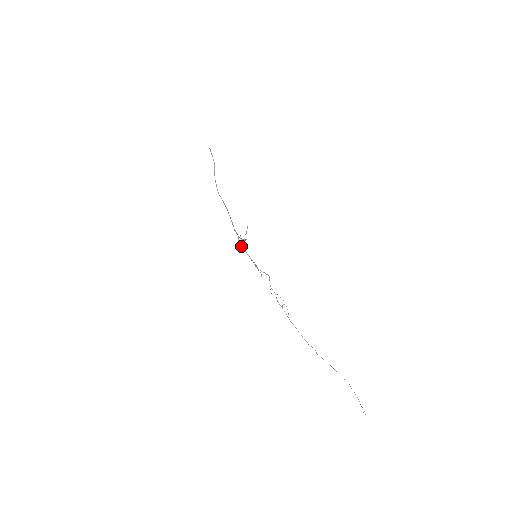
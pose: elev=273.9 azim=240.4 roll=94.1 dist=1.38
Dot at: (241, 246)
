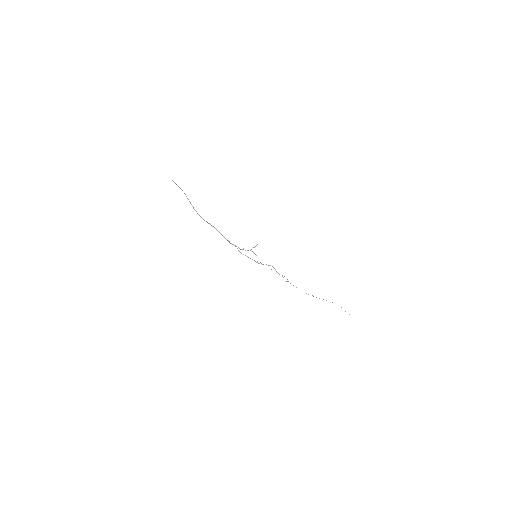
Dot at: occluded
